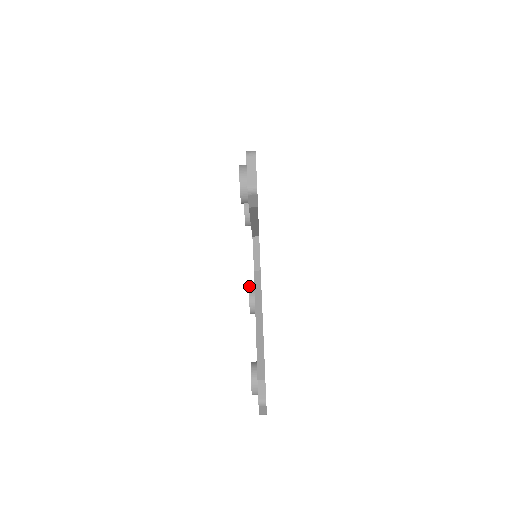
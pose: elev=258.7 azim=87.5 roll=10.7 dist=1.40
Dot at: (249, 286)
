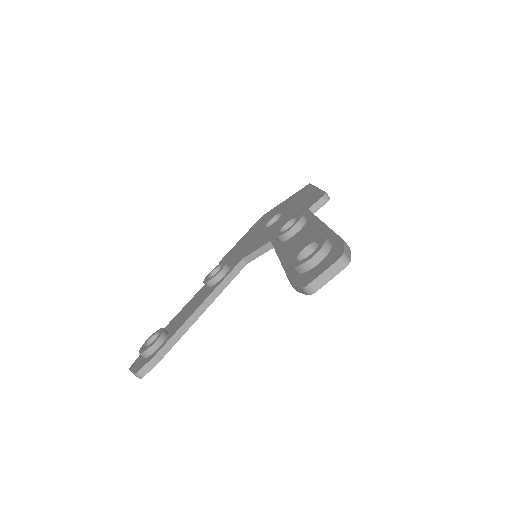
Dot at: (226, 265)
